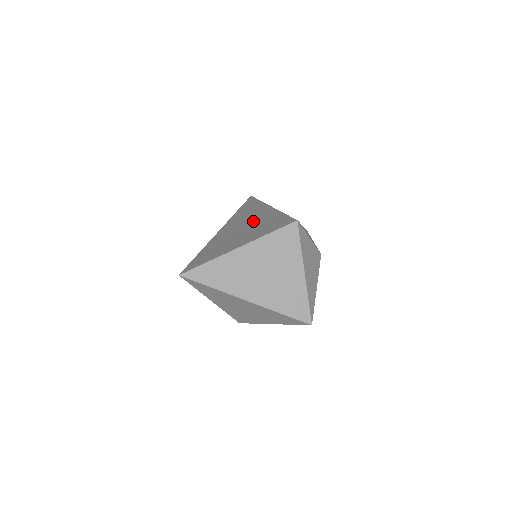
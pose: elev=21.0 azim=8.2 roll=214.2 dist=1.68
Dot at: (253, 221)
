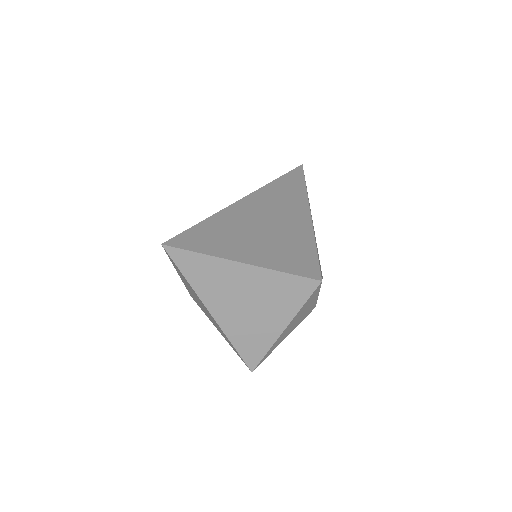
Dot at: (281, 224)
